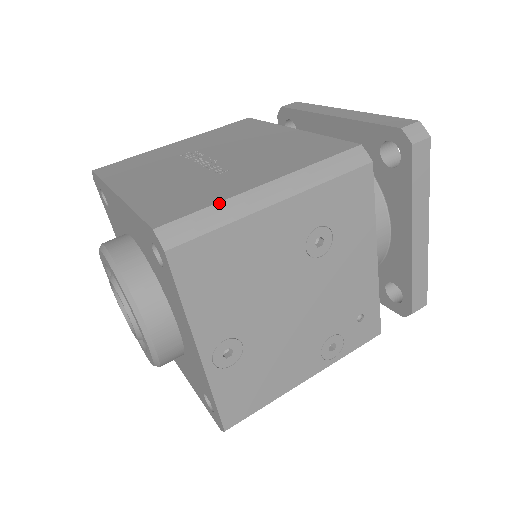
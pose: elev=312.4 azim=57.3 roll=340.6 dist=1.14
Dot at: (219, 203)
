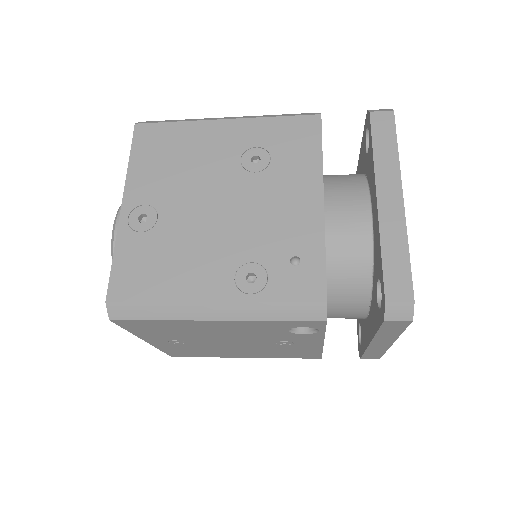
Dot at: (188, 119)
